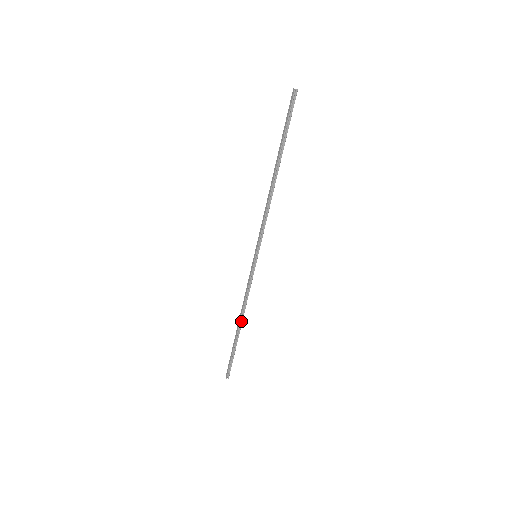
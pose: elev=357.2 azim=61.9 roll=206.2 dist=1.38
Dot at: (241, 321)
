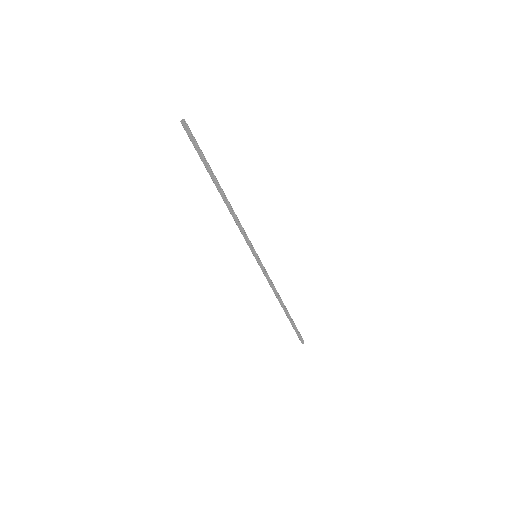
Dot at: (282, 303)
